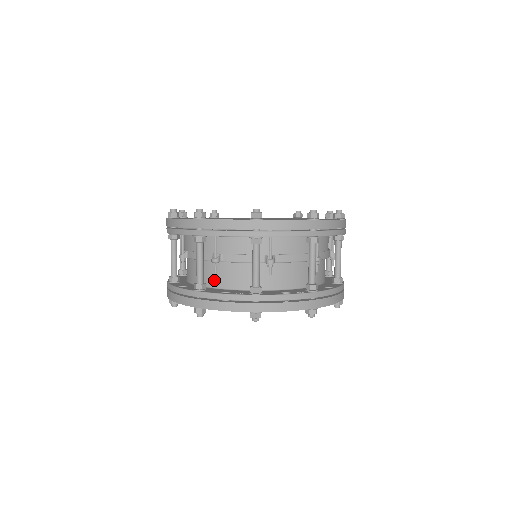
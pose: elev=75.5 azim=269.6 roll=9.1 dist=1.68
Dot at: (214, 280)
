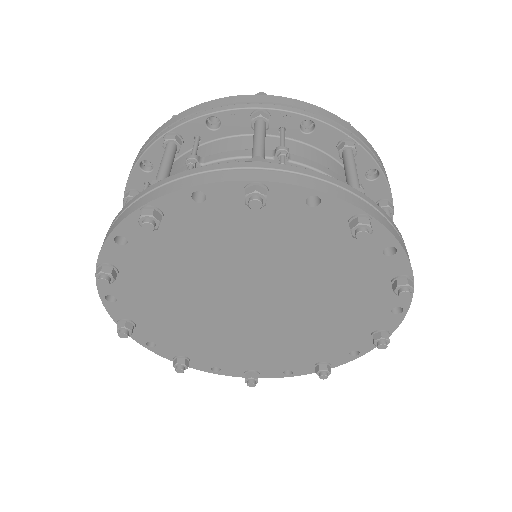
Dot at: occluded
